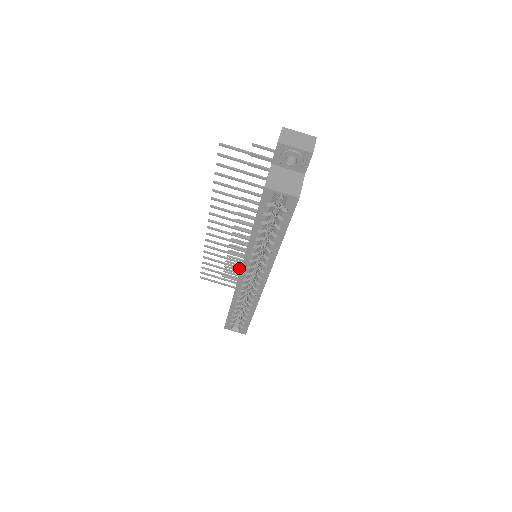
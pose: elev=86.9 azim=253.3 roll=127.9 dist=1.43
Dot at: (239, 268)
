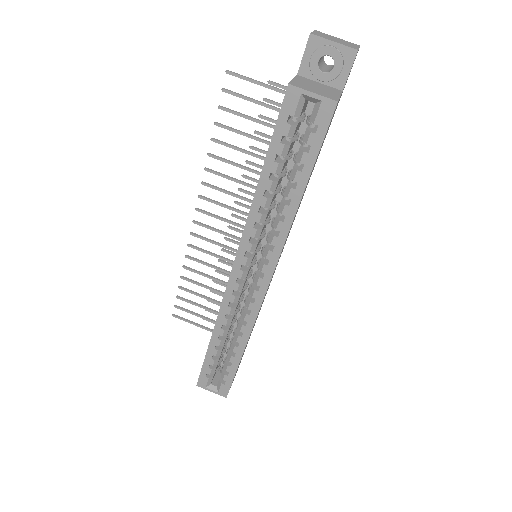
Dot at: occluded
